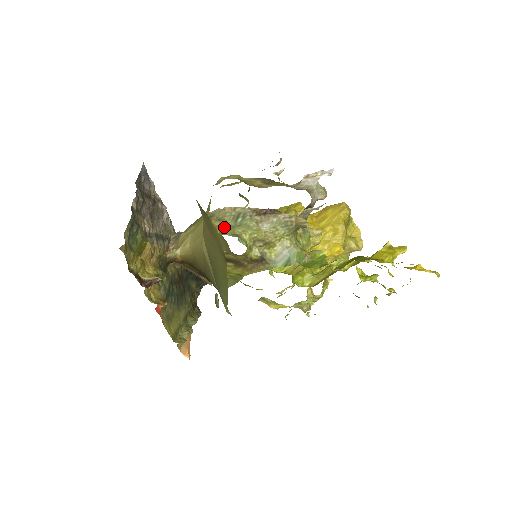
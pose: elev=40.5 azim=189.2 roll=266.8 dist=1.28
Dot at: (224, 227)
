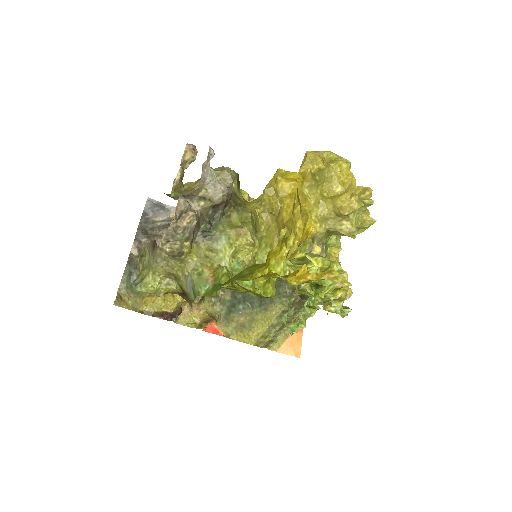
Dot at: (143, 269)
